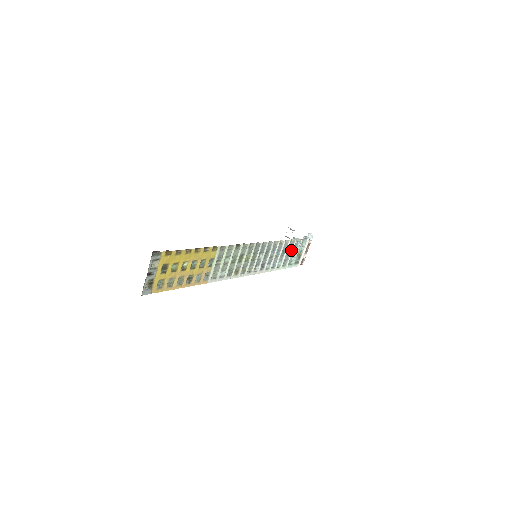
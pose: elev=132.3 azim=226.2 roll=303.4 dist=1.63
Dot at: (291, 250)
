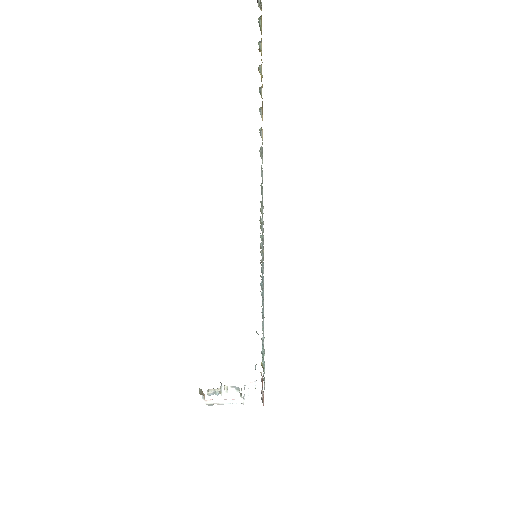
Dot at: occluded
